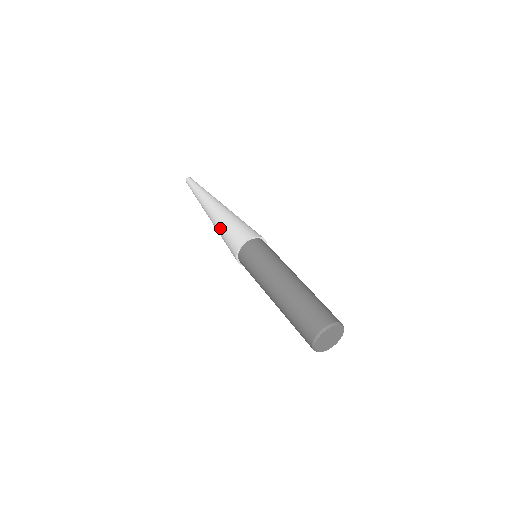
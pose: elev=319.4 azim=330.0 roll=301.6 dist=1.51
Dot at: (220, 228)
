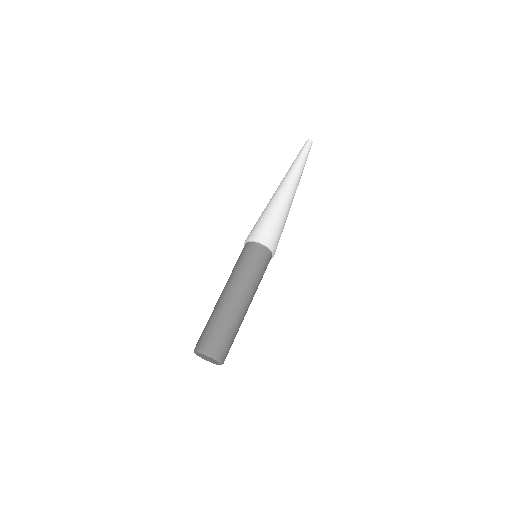
Dot at: (268, 209)
